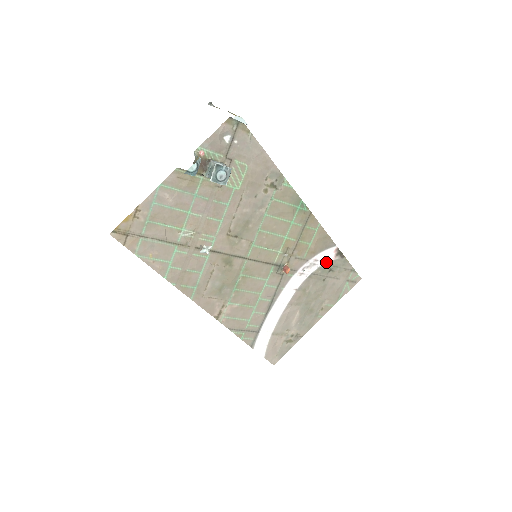
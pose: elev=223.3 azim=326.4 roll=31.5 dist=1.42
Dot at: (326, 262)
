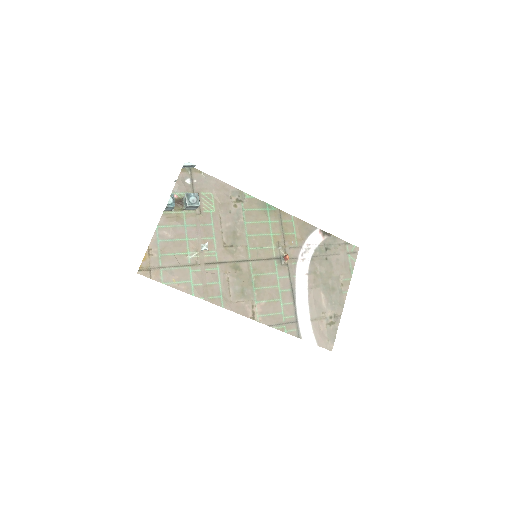
Dot at: (318, 244)
